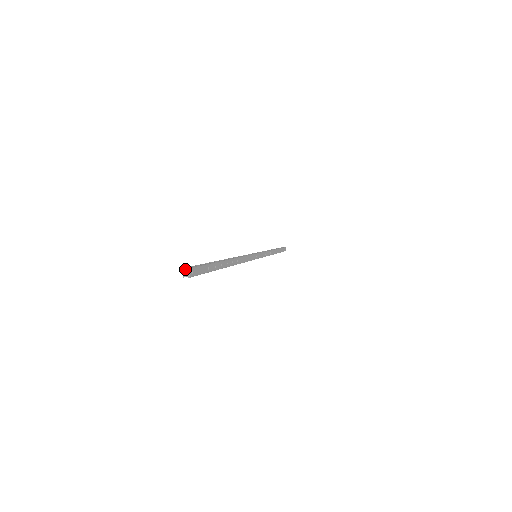
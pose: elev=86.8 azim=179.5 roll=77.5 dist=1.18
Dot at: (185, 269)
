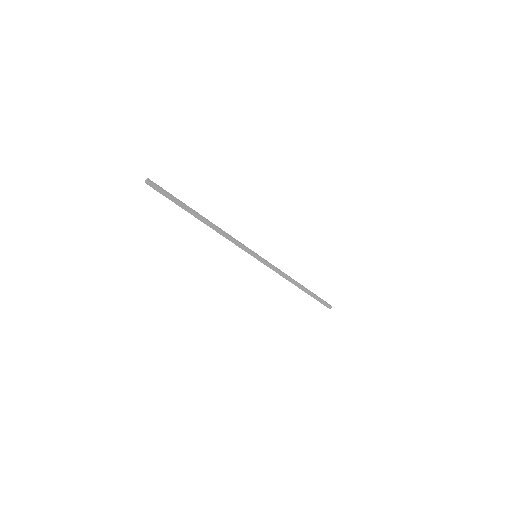
Dot at: (147, 179)
